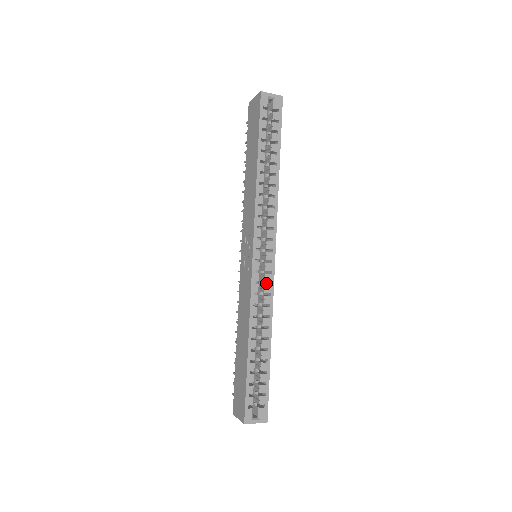
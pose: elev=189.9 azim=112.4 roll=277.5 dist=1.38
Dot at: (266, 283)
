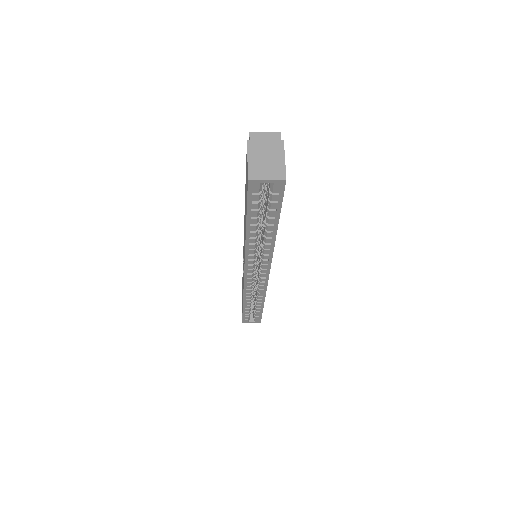
Dot at: occluded
